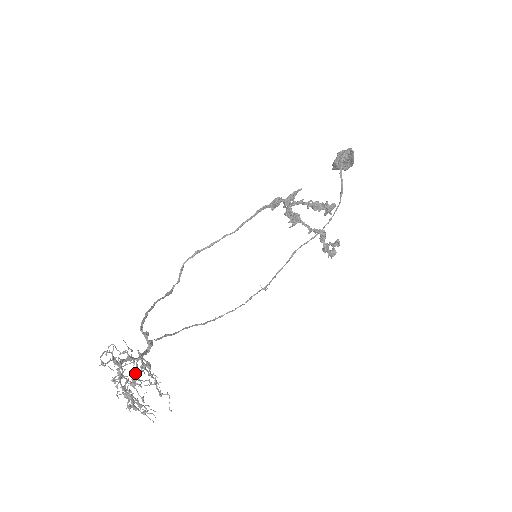
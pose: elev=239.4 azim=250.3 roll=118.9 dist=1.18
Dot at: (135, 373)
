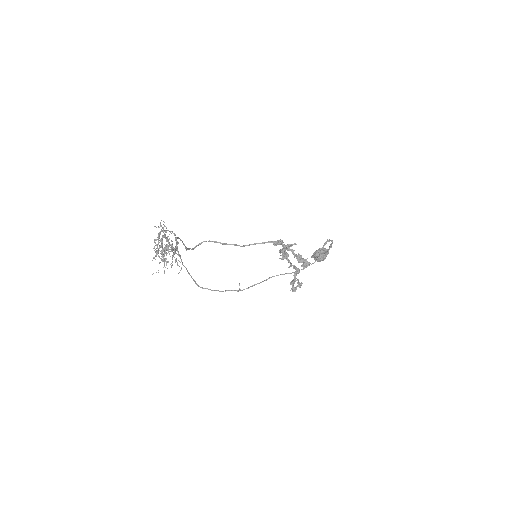
Dot at: occluded
